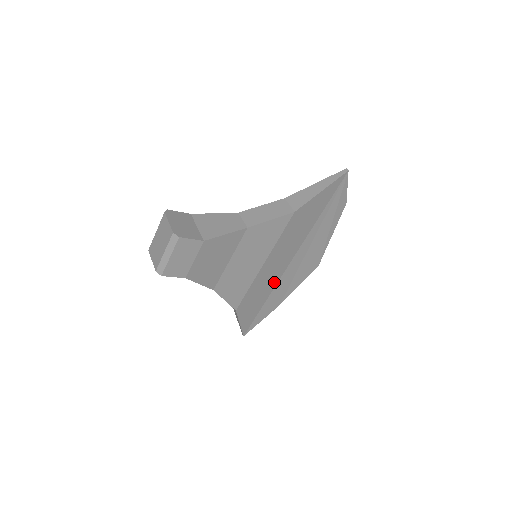
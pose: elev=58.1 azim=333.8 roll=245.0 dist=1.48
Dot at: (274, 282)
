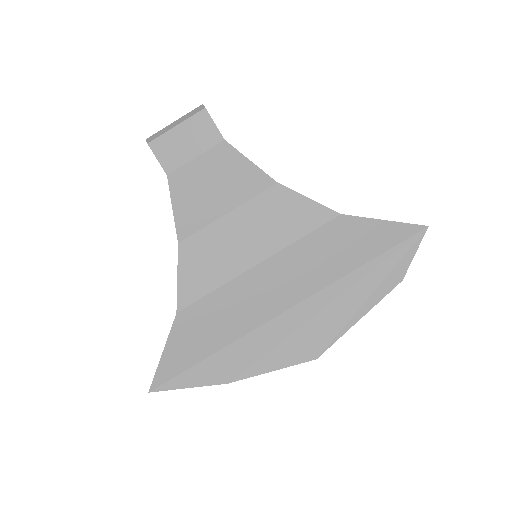
Dot at: (249, 324)
